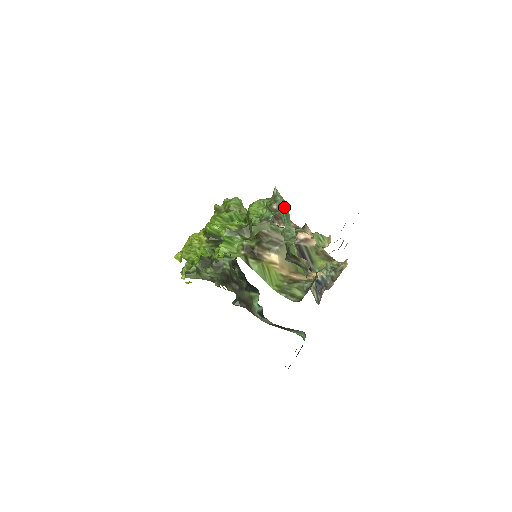
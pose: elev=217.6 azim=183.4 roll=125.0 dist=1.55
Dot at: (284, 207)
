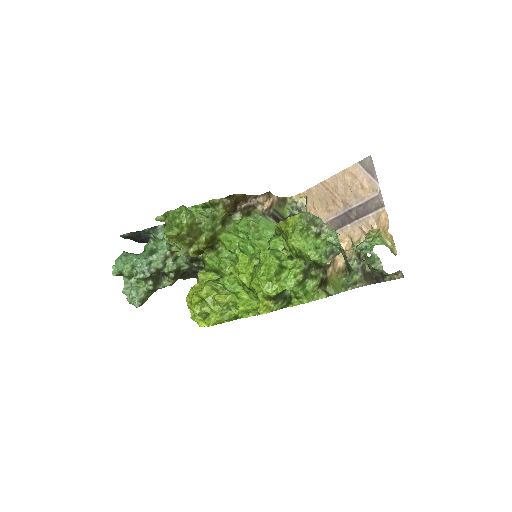
Dot at: (327, 226)
